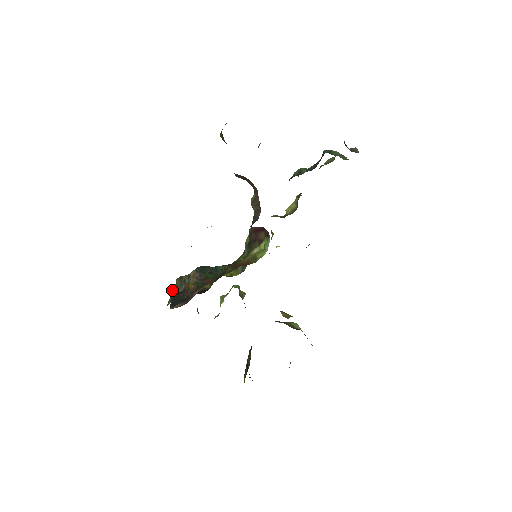
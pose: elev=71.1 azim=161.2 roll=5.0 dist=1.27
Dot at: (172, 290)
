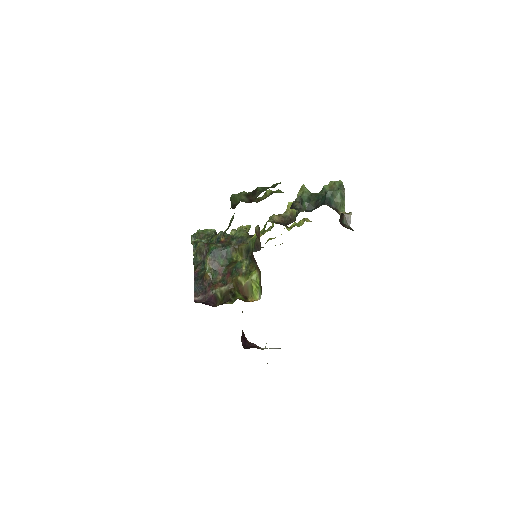
Dot at: (194, 243)
